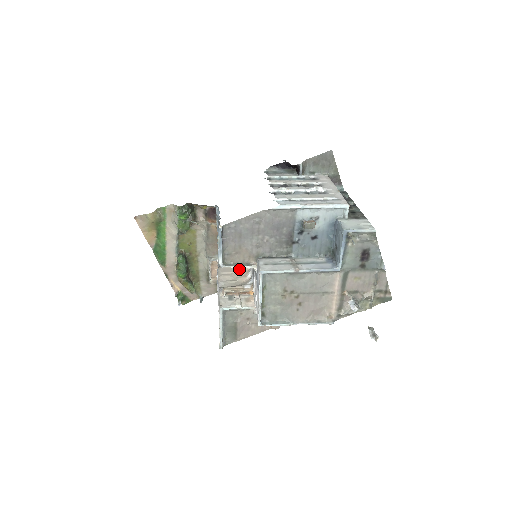
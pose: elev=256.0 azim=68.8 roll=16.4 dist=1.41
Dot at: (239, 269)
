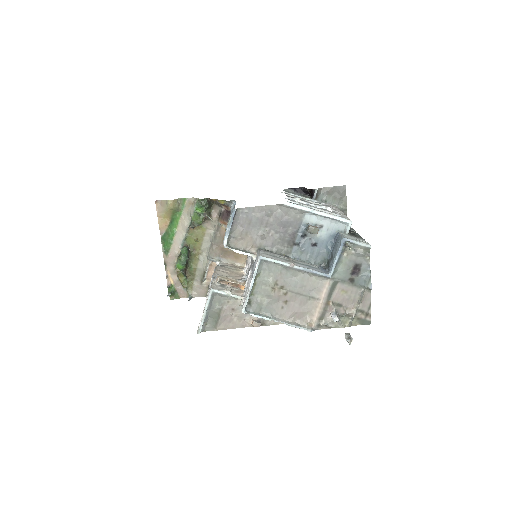
Dot at: (235, 272)
